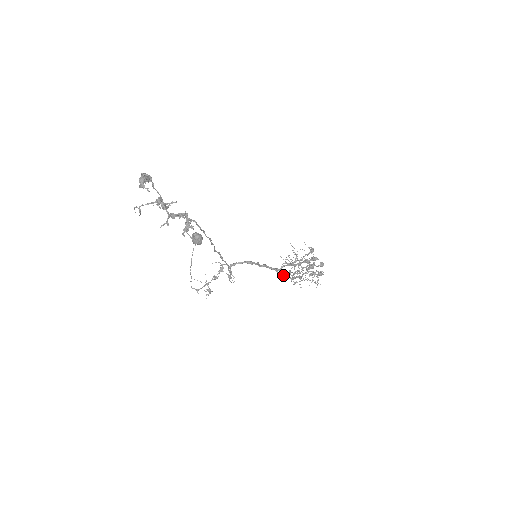
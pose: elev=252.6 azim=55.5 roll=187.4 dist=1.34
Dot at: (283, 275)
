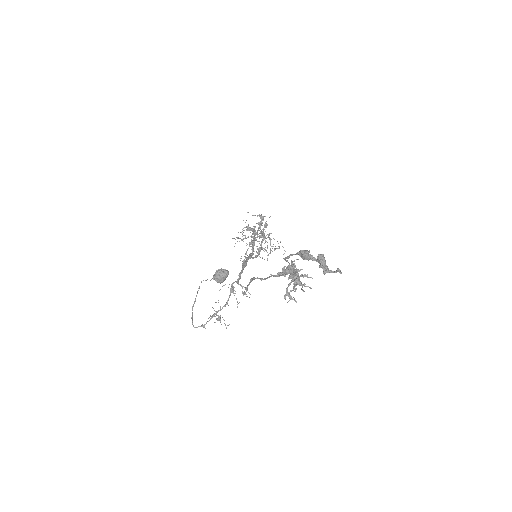
Dot at: (255, 257)
